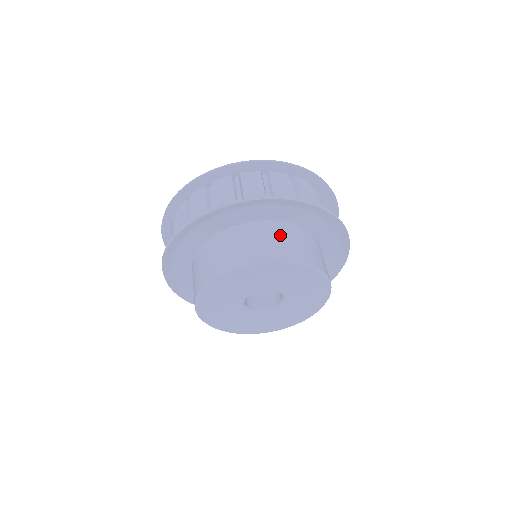
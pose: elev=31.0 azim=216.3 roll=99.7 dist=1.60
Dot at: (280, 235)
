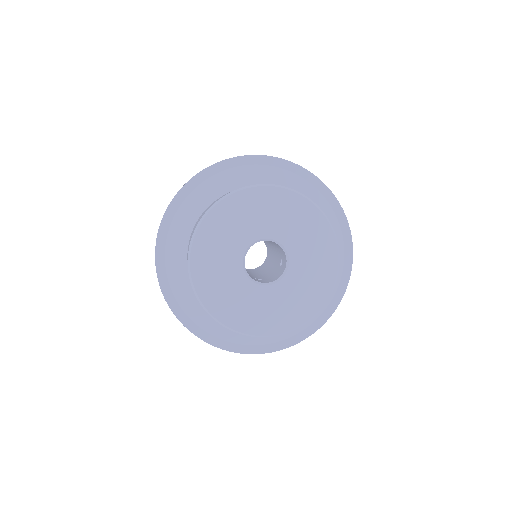
Dot at: occluded
